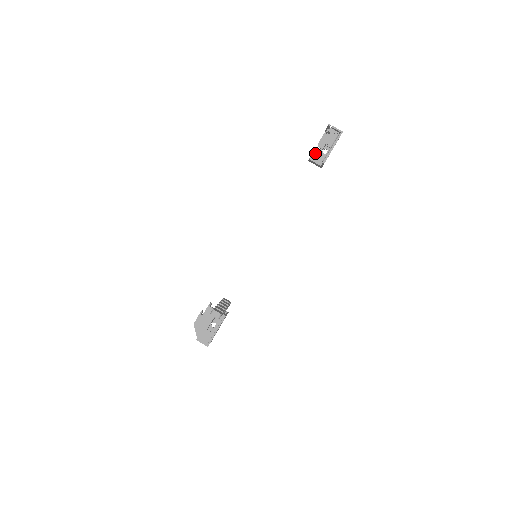
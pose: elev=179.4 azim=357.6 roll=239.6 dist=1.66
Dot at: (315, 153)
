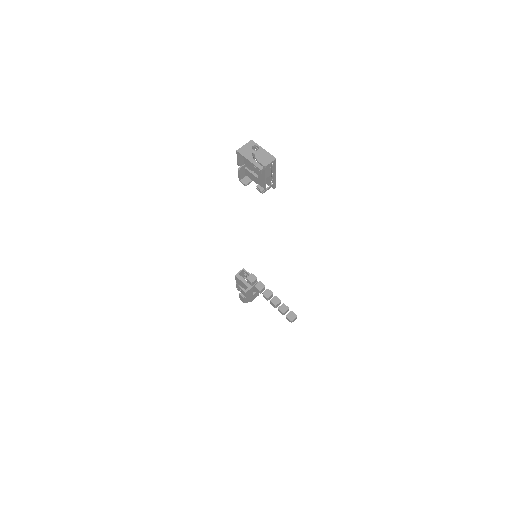
Dot at: (261, 191)
